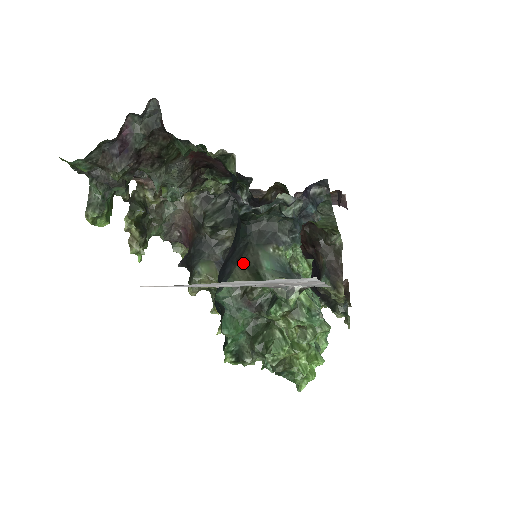
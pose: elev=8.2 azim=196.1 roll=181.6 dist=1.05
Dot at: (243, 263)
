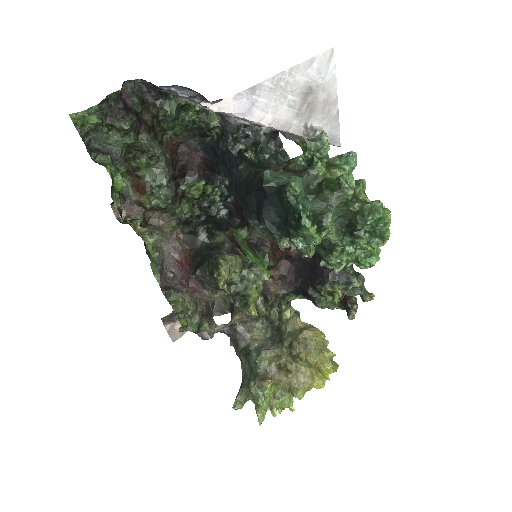
Dot at: (264, 169)
